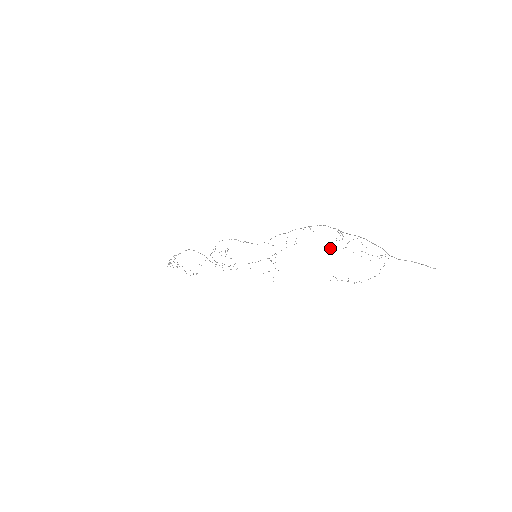
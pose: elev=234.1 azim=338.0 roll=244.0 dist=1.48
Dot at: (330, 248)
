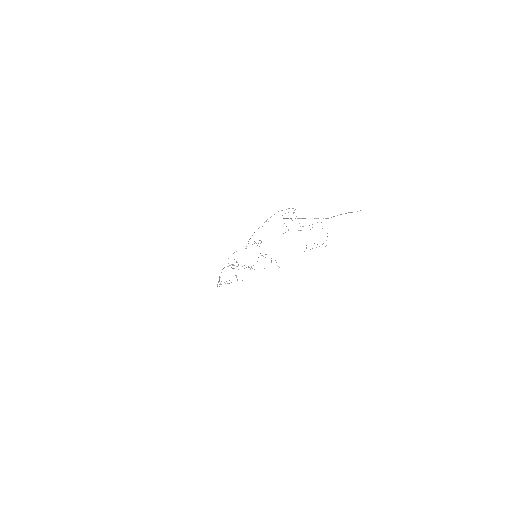
Dot at: occluded
